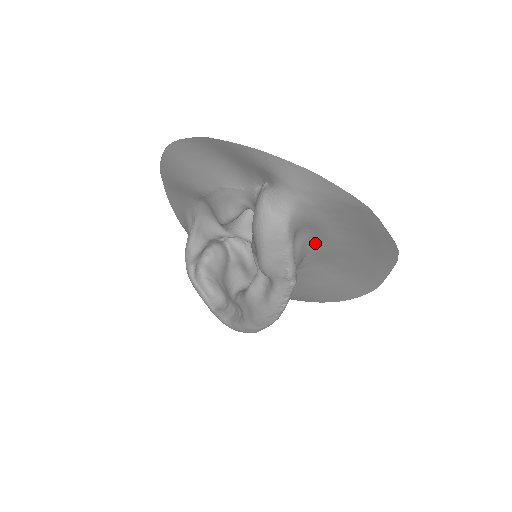
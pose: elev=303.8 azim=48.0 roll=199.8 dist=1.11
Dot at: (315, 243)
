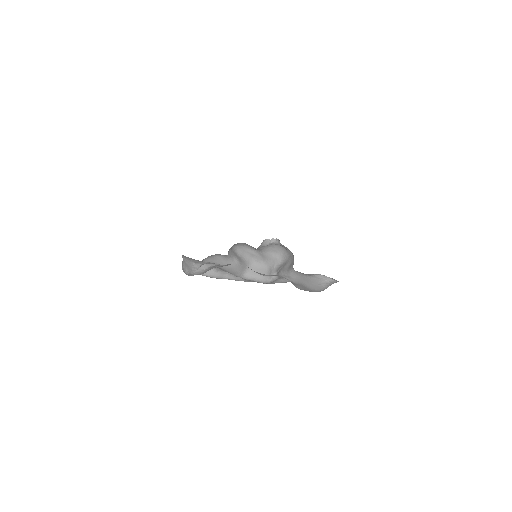
Dot at: occluded
